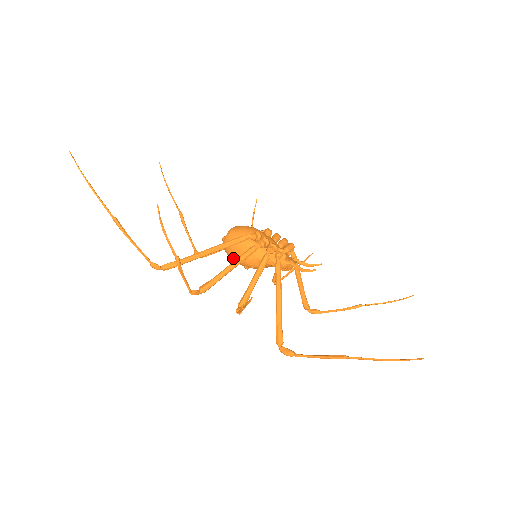
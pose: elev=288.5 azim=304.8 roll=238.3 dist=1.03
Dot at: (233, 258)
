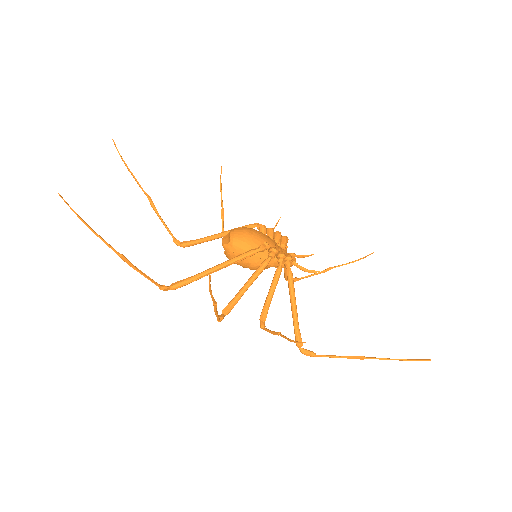
Dot at: (236, 263)
